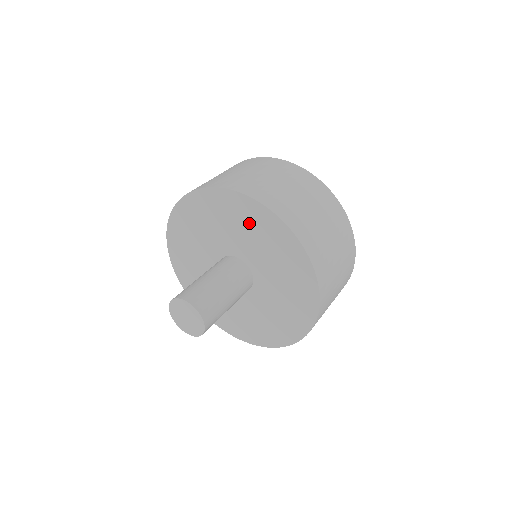
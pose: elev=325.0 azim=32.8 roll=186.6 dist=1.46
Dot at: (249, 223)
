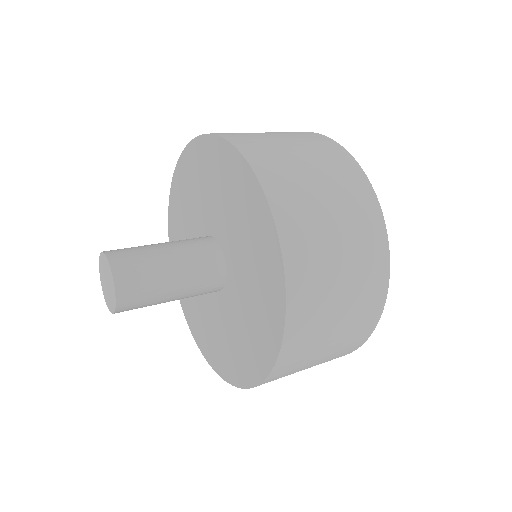
Dot at: (250, 224)
